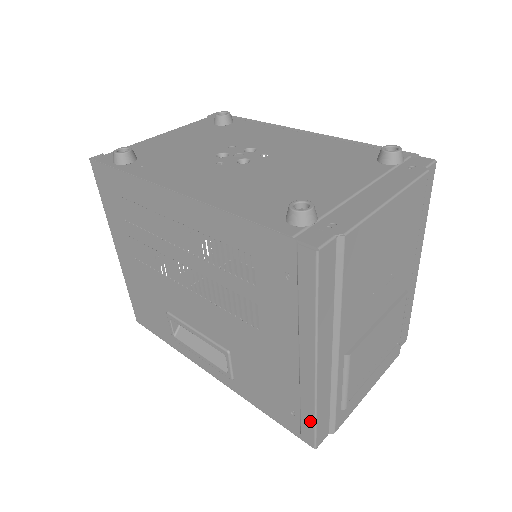
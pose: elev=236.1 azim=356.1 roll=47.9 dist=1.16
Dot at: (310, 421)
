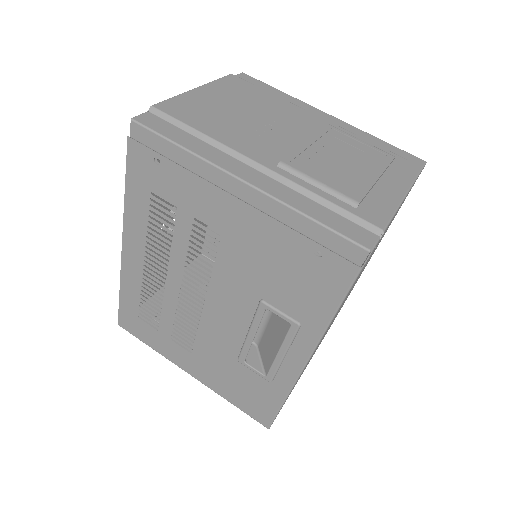
Dot at: (321, 232)
